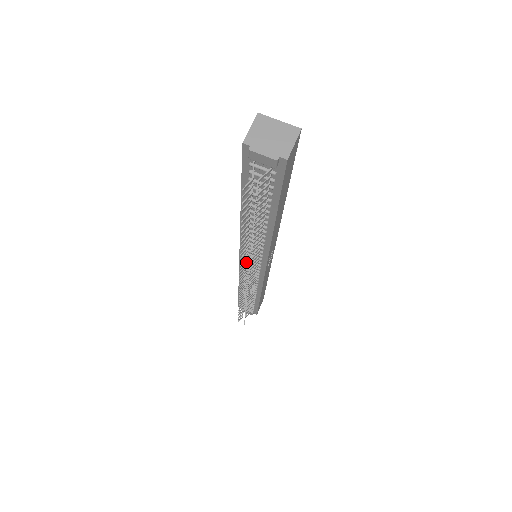
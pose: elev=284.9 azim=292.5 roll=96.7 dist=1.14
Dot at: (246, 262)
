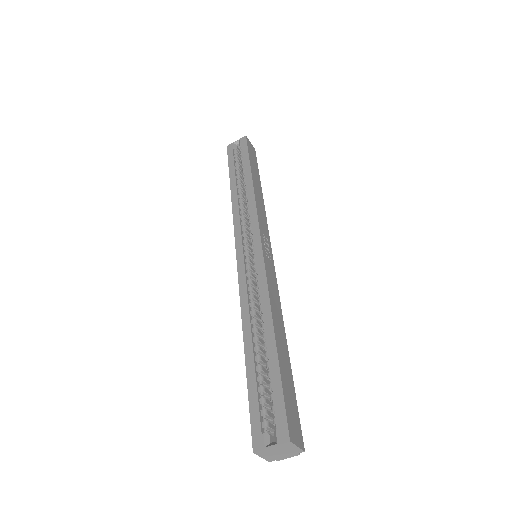
Dot at: occluded
